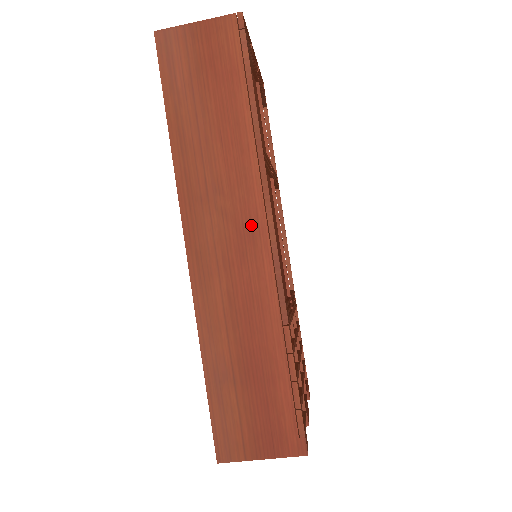
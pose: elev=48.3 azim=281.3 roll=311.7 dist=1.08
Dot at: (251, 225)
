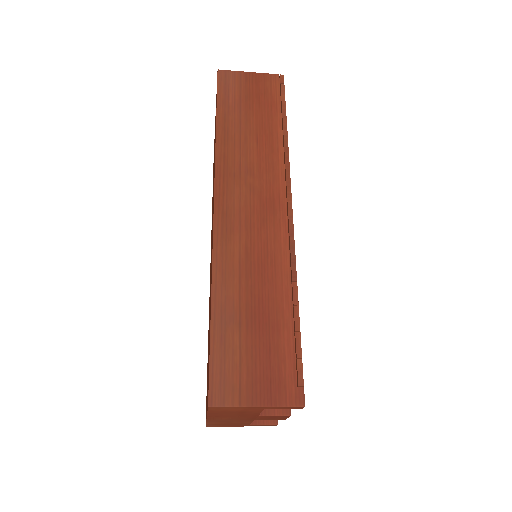
Dot at: (273, 201)
